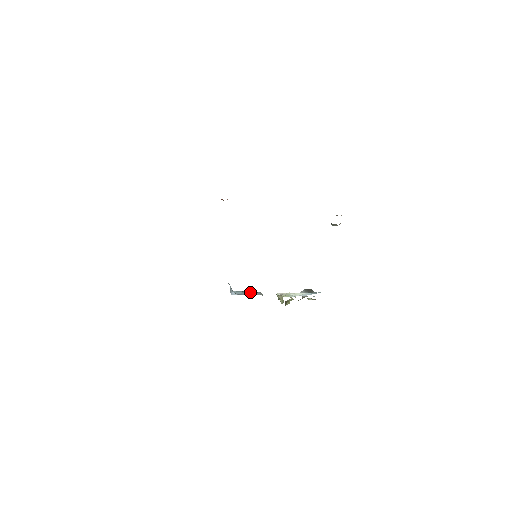
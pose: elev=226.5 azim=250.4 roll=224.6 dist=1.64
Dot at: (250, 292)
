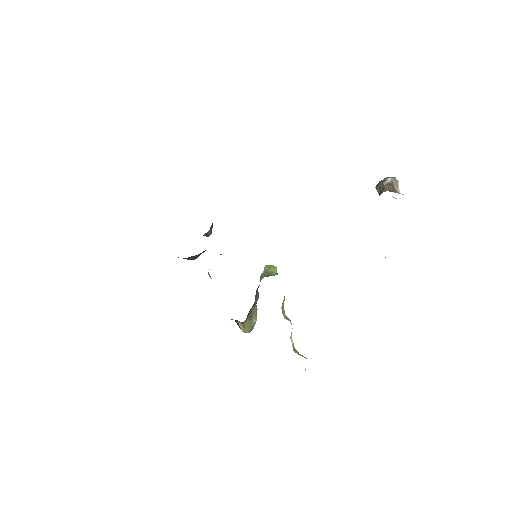
Dot at: occluded
